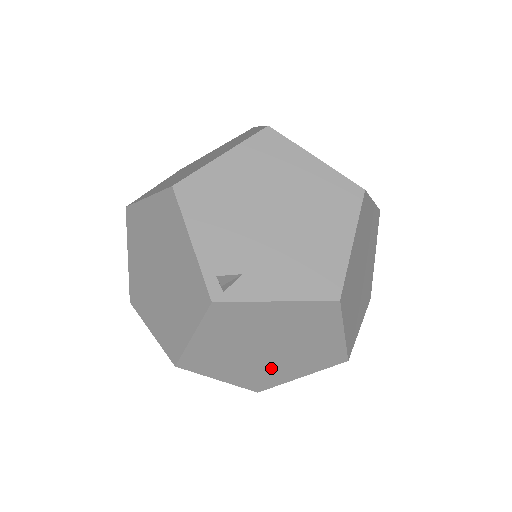
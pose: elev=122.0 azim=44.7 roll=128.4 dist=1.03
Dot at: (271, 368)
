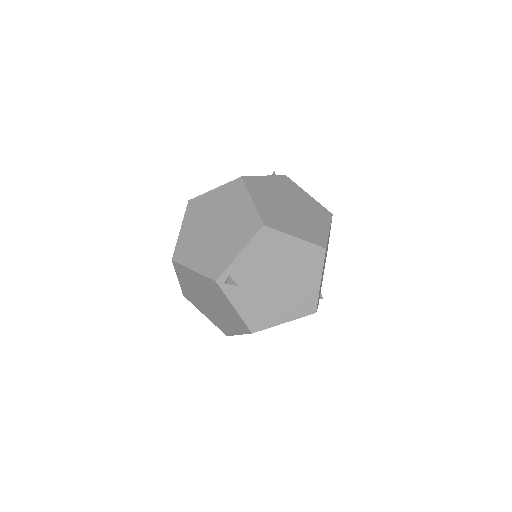
Dot at: (201, 303)
